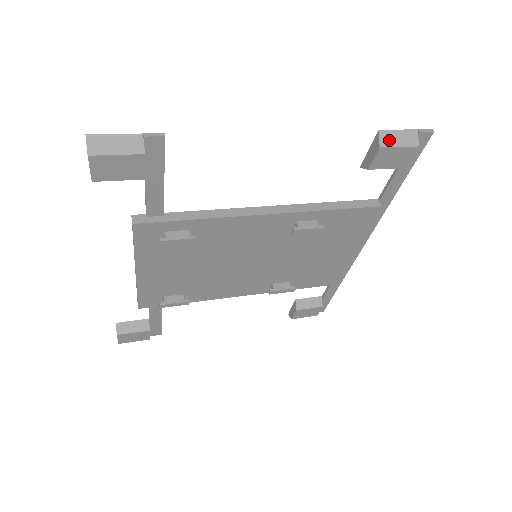
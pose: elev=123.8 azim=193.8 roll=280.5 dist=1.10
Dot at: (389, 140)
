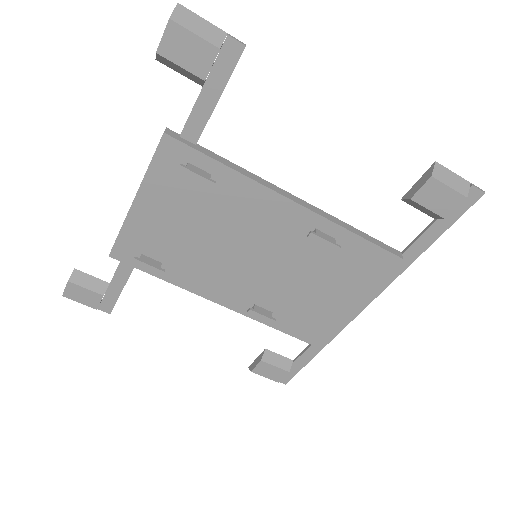
Dot at: (442, 175)
